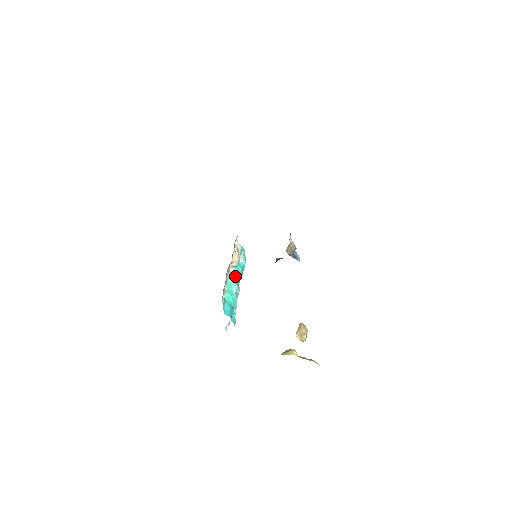
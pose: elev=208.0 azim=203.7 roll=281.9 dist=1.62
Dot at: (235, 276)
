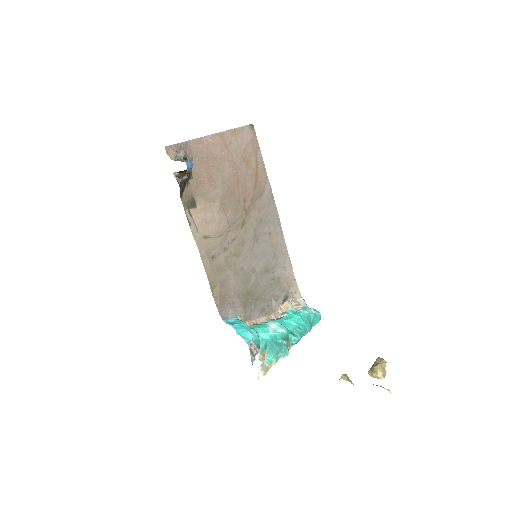
Dot at: (284, 321)
